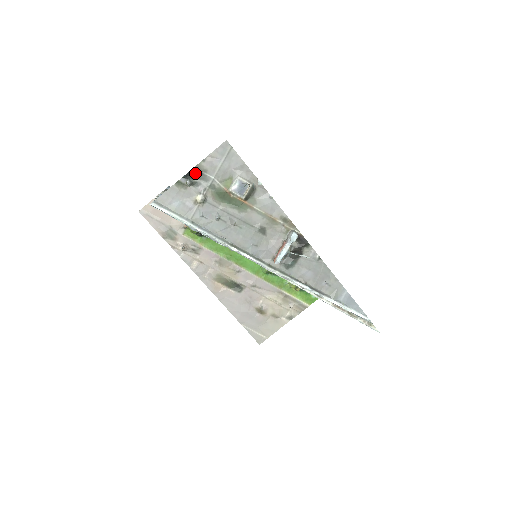
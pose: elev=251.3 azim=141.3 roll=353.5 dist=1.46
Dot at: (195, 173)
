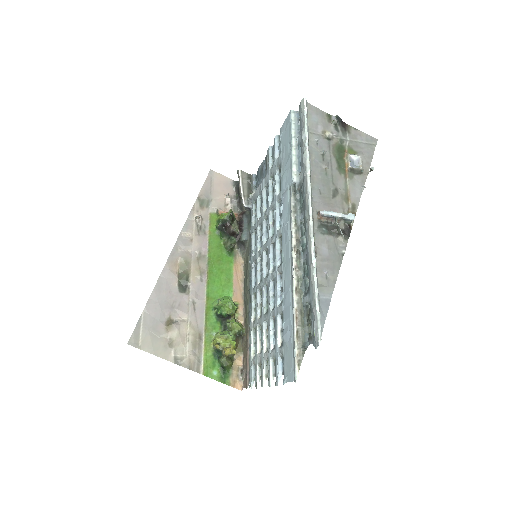
Dot at: (343, 125)
